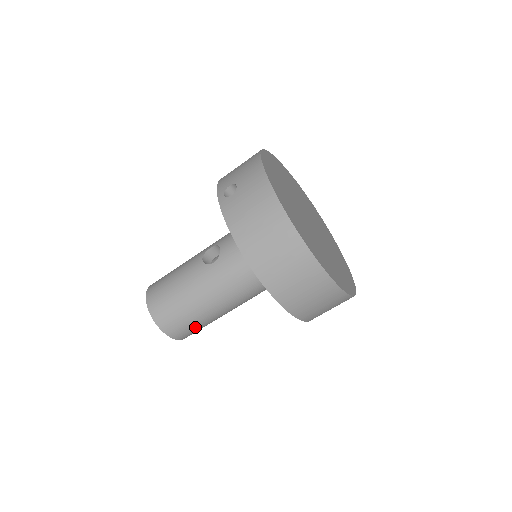
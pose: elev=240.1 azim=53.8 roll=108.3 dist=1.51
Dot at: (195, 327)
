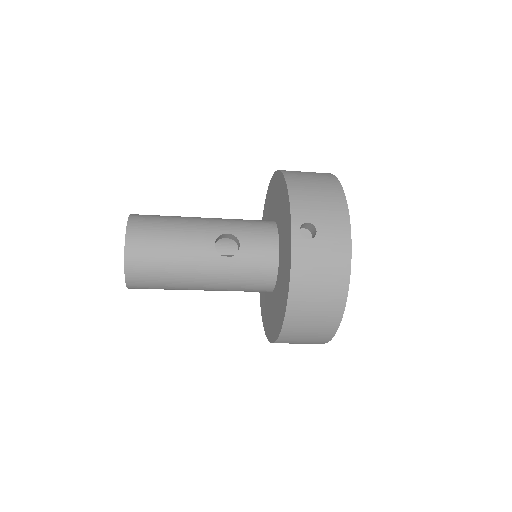
Dot at: occluded
